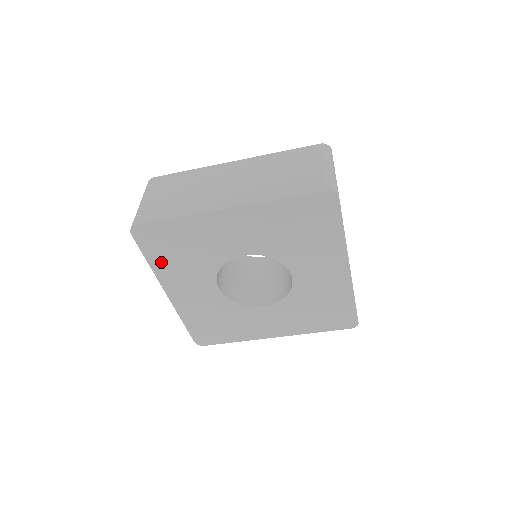
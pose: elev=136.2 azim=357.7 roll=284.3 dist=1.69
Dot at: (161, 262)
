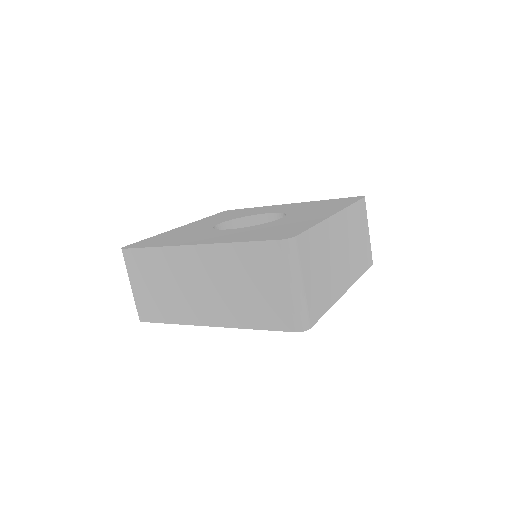
Dot at: occluded
